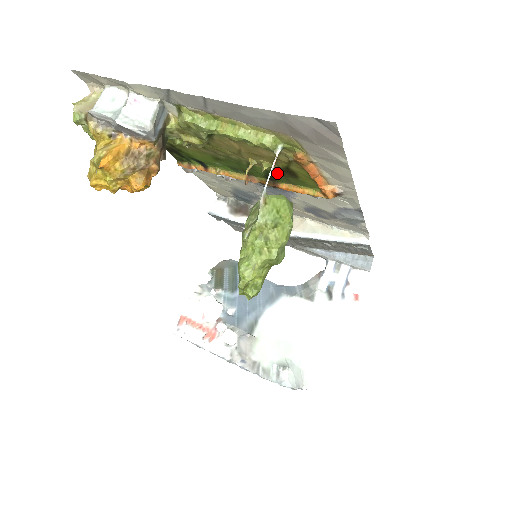
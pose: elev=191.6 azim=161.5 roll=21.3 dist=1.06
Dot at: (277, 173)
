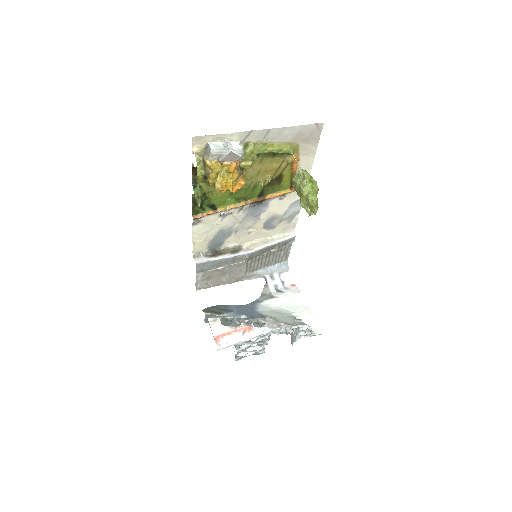
Dot at: (270, 185)
